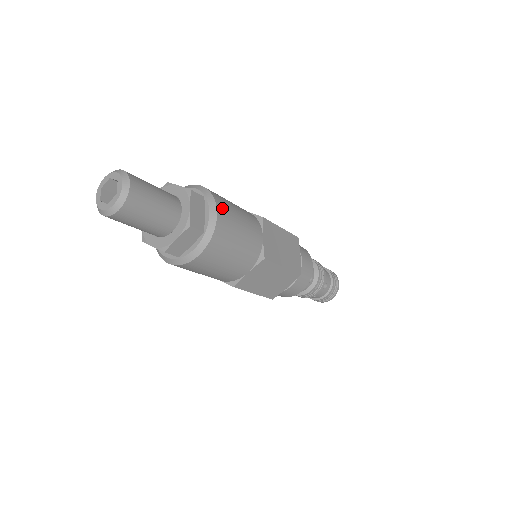
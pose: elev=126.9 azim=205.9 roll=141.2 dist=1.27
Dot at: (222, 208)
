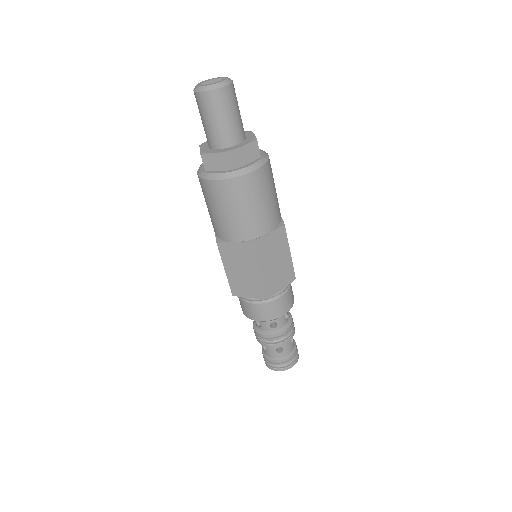
Dot at: (263, 174)
